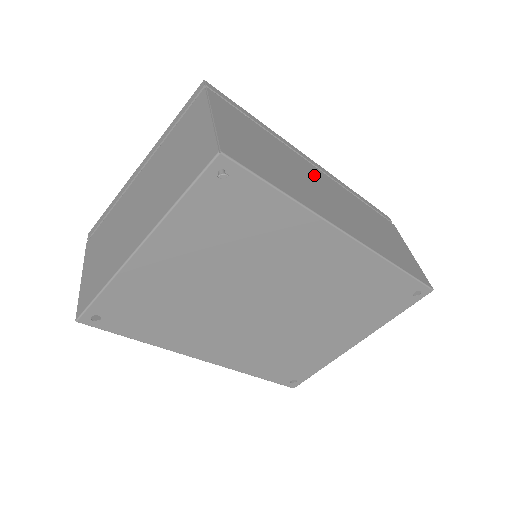
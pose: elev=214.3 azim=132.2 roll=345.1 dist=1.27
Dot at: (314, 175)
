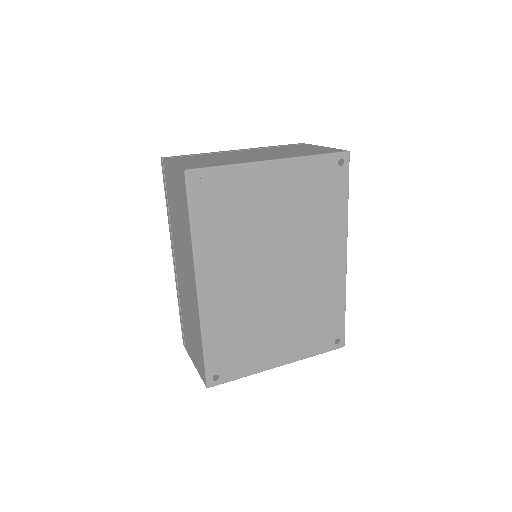
Dot at: occluded
